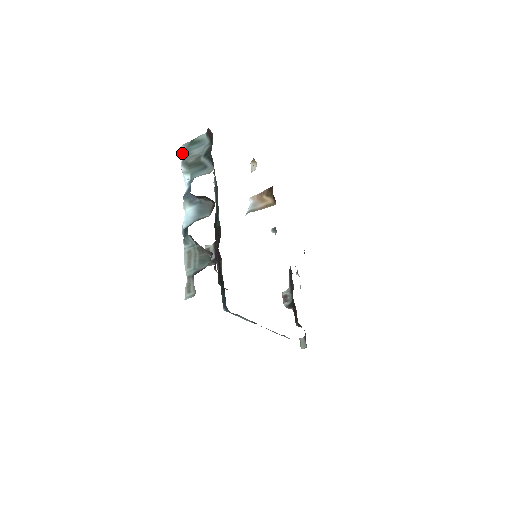
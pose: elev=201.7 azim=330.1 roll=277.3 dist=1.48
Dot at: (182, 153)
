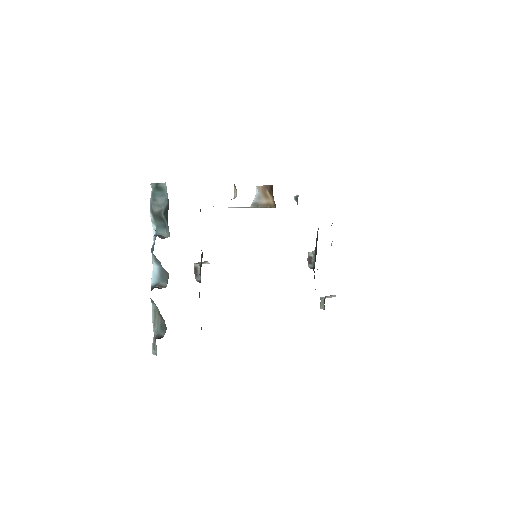
Dot at: (151, 194)
